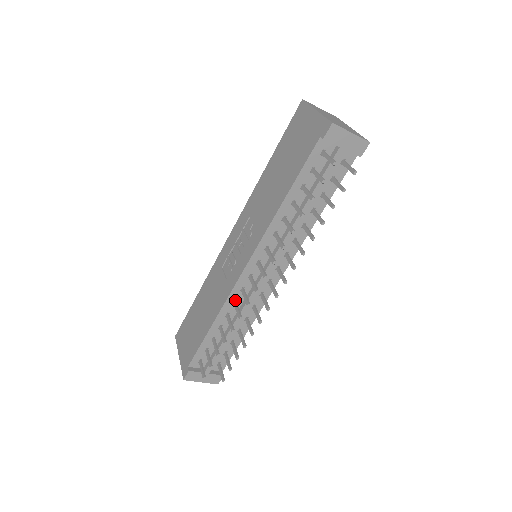
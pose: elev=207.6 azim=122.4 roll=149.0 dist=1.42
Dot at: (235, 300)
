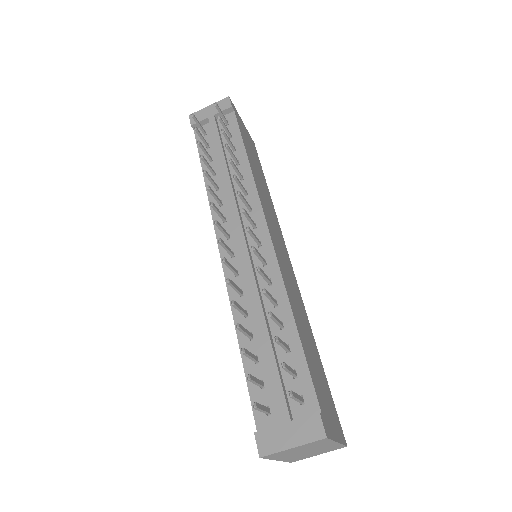
Dot at: (241, 292)
